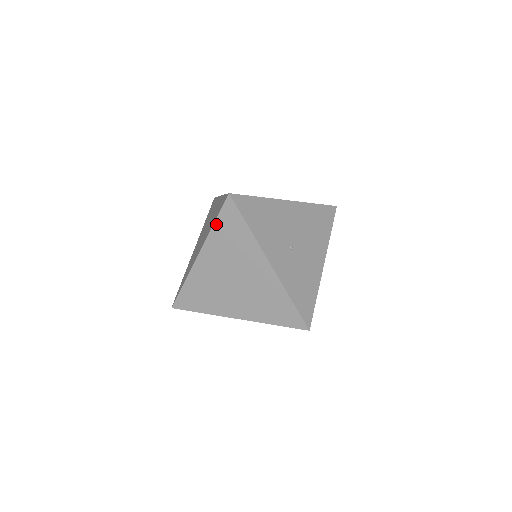
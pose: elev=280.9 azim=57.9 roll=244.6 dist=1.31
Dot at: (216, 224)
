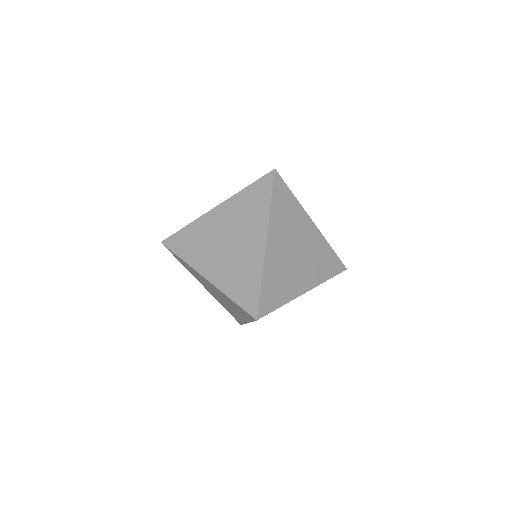
Dot at: (181, 256)
